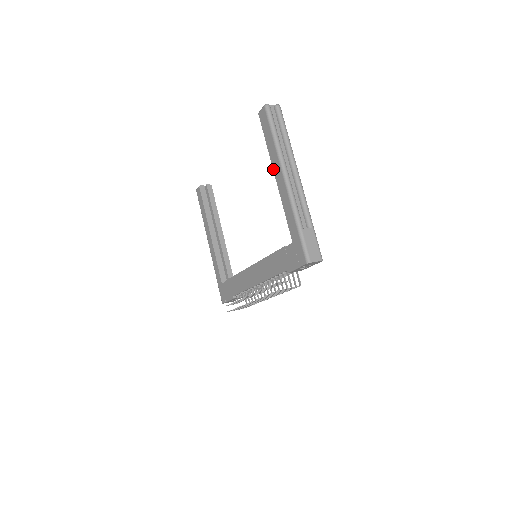
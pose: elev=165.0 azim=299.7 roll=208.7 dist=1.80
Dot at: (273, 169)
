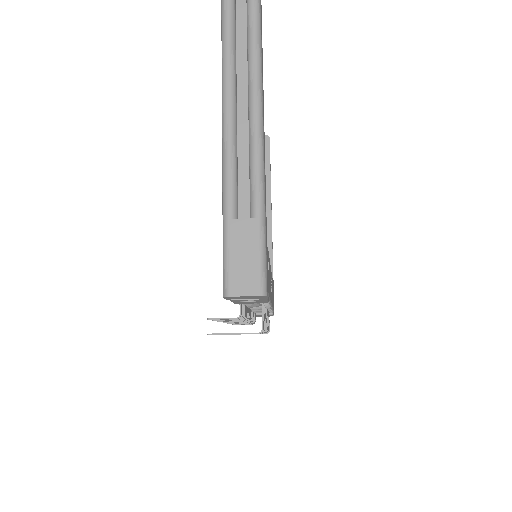
Dot at: occluded
